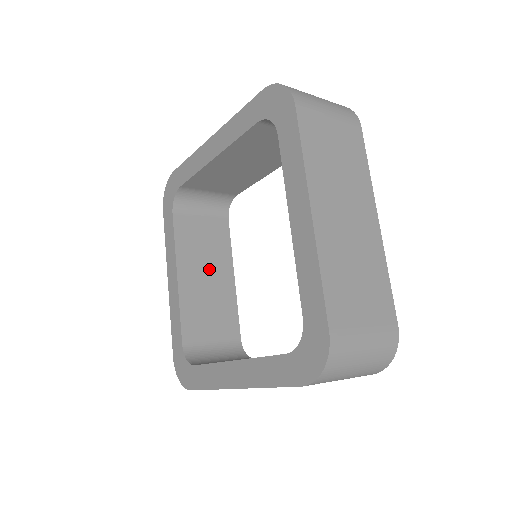
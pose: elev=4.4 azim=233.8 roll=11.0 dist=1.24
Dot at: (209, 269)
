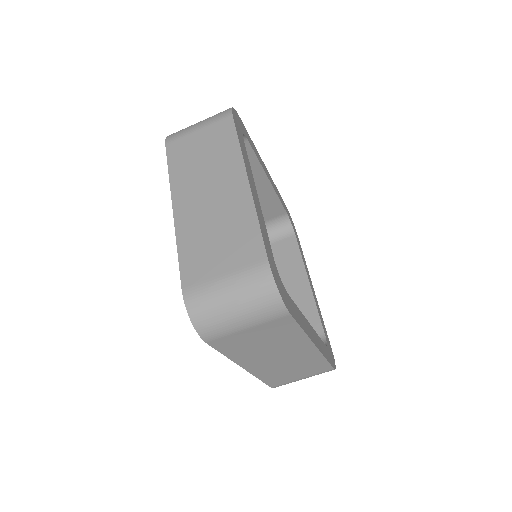
Dot at: occluded
